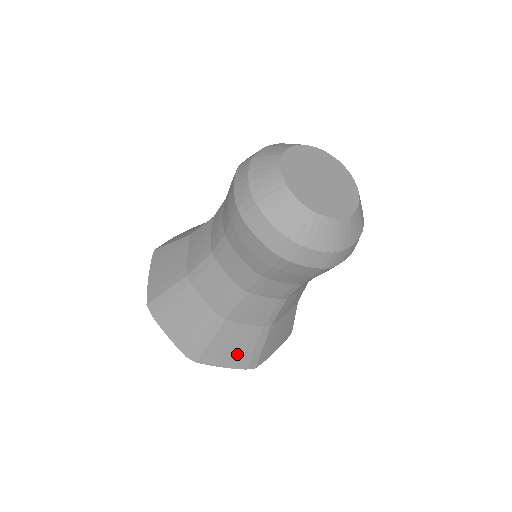
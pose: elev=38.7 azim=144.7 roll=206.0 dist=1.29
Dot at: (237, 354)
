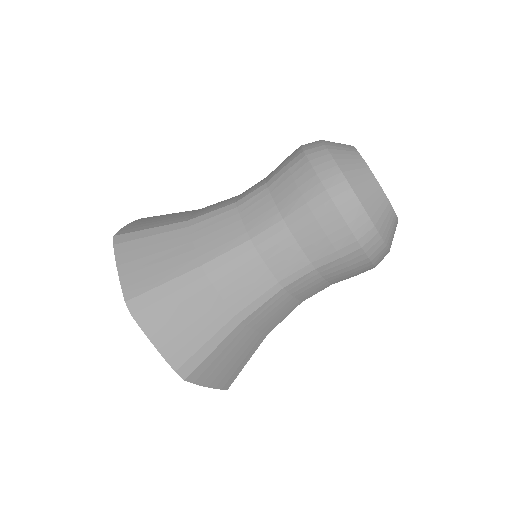
Dot at: (183, 336)
